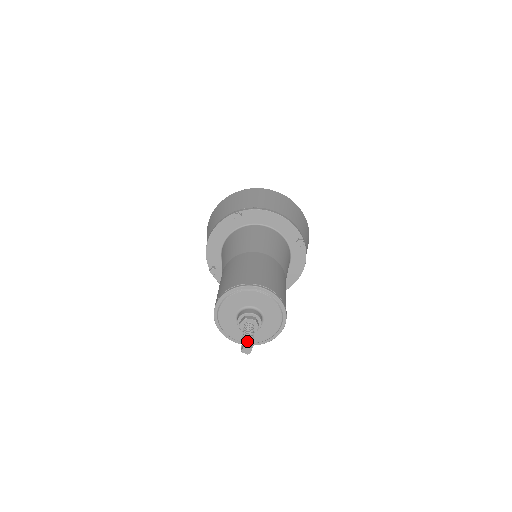
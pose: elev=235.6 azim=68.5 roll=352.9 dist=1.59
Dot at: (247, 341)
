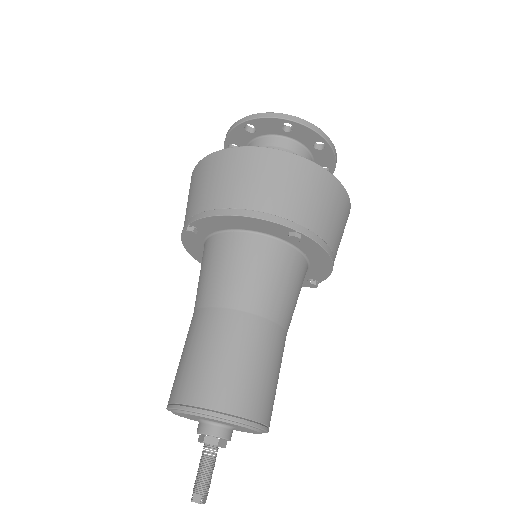
Dot at: (206, 494)
